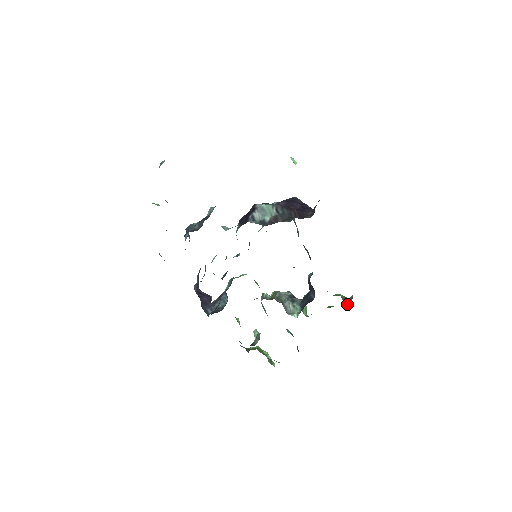
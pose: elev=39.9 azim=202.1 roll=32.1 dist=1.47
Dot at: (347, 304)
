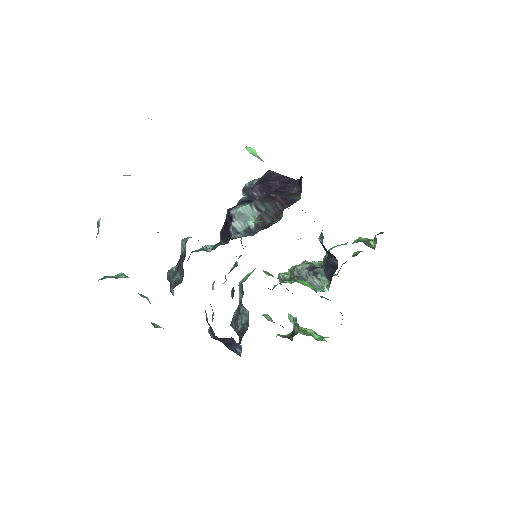
Dot at: (374, 249)
